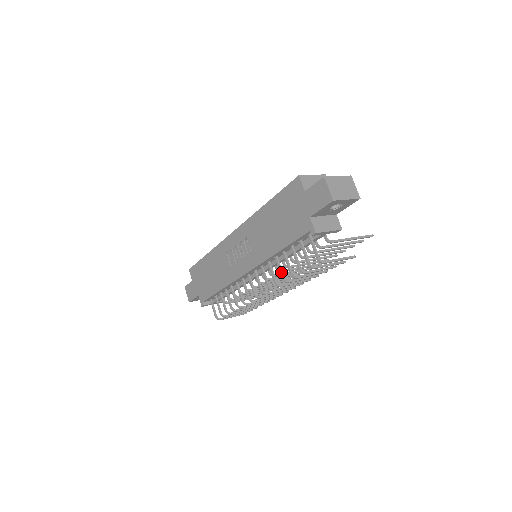
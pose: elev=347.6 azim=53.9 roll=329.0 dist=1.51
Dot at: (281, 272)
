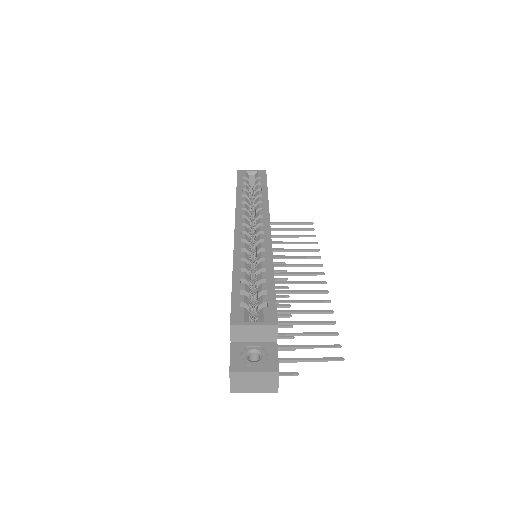
Dot at: occluded
